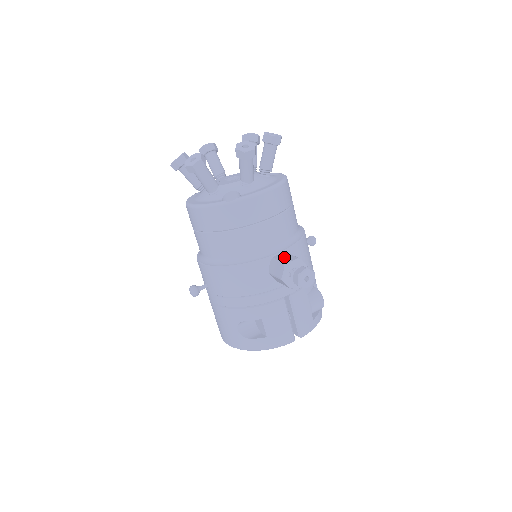
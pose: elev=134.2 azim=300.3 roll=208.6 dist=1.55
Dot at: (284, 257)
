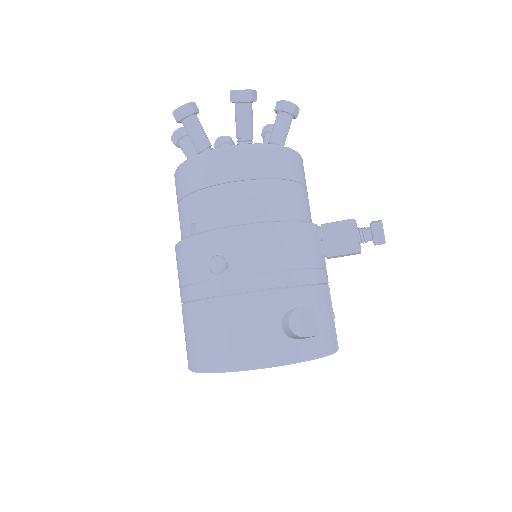
Dot at: occluded
